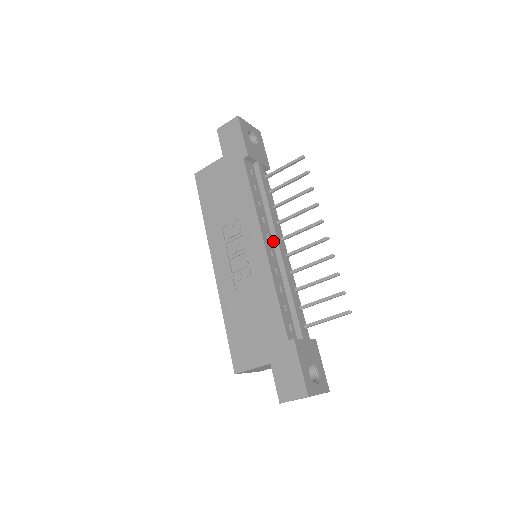
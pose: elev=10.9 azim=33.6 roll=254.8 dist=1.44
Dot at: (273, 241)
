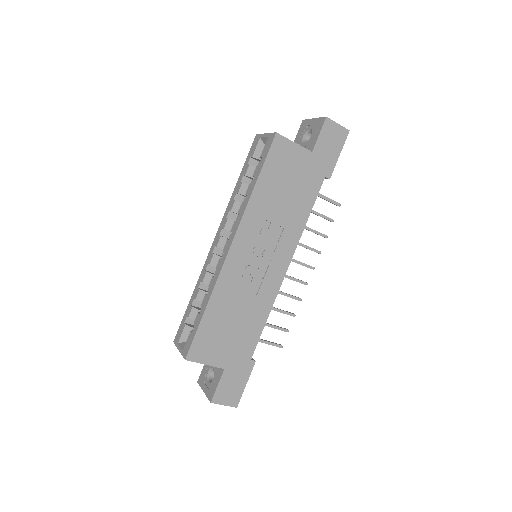
Dot at: occluded
